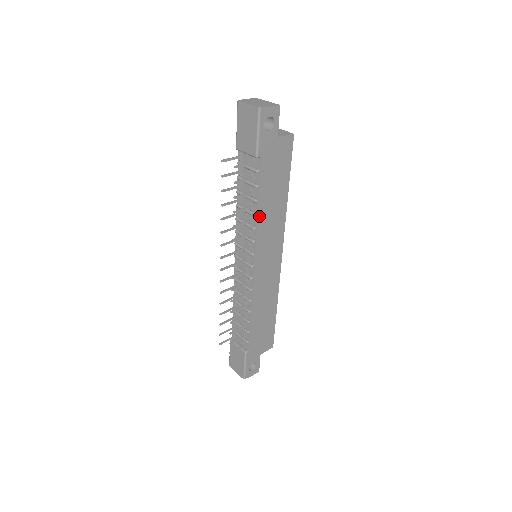
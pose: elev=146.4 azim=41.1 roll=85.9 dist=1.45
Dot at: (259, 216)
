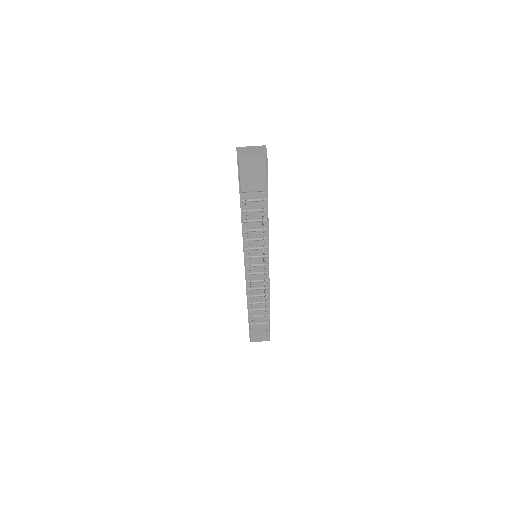
Dot at: (268, 228)
